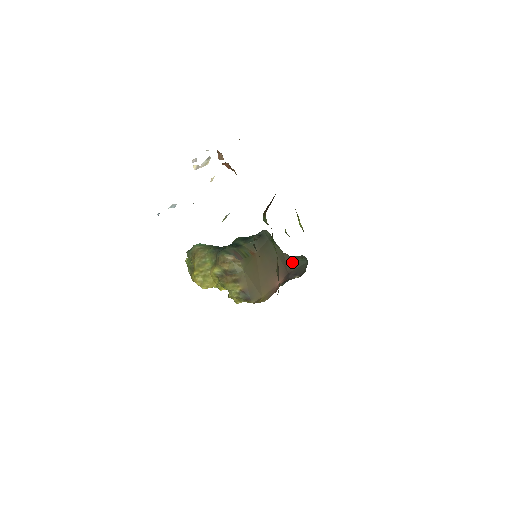
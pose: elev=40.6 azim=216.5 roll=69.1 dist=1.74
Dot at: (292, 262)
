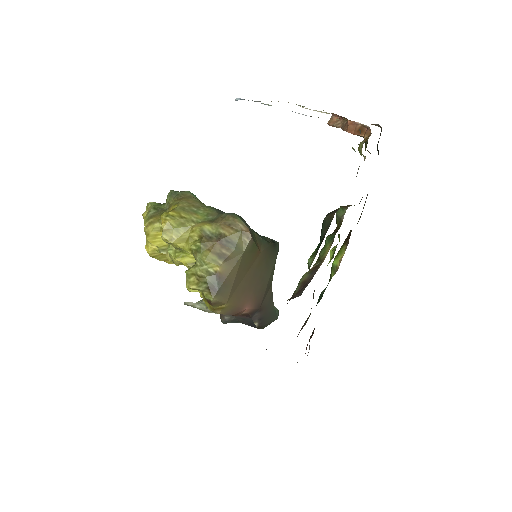
Dot at: (270, 302)
